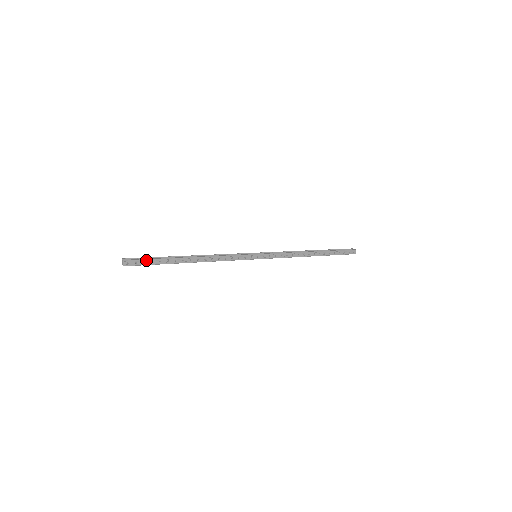
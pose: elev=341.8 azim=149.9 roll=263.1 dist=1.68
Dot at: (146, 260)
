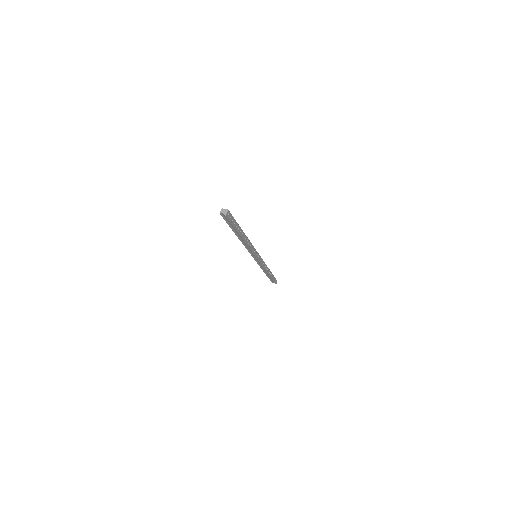
Dot at: (234, 219)
